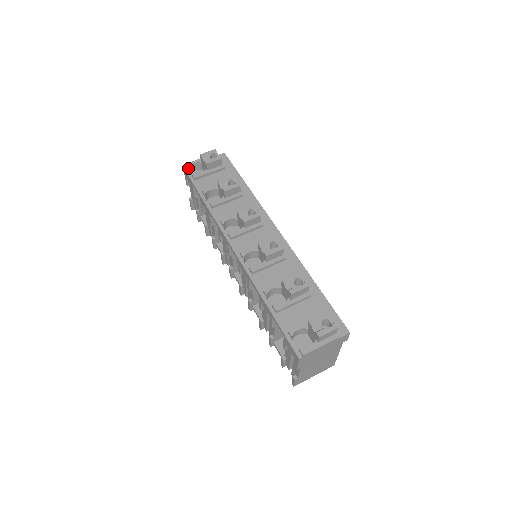
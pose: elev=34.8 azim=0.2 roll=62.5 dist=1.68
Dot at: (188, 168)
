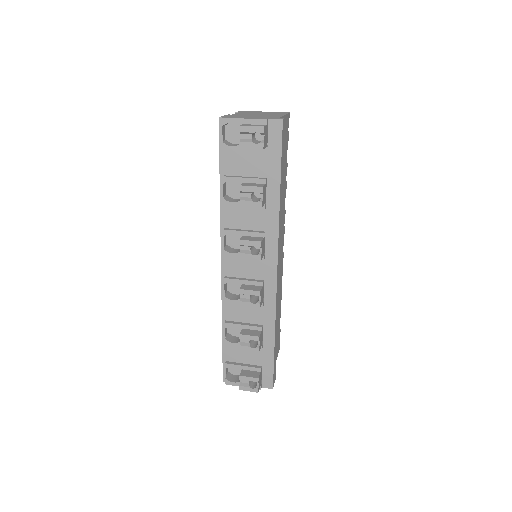
Dot at: (223, 125)
